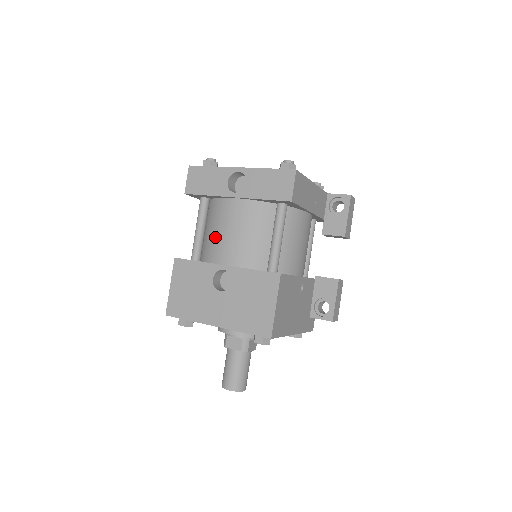
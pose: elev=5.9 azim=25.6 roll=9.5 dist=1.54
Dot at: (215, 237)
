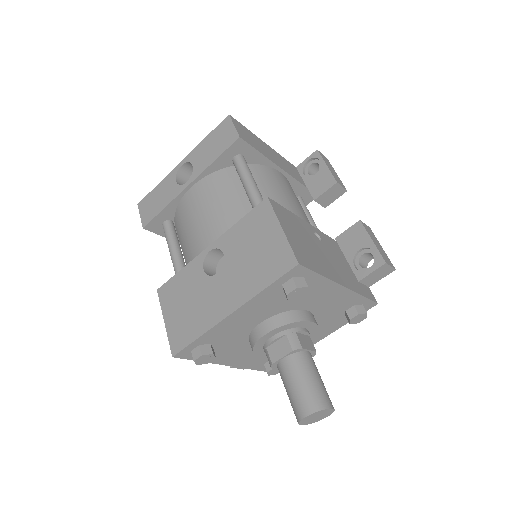
Dot at: (189, 238)
